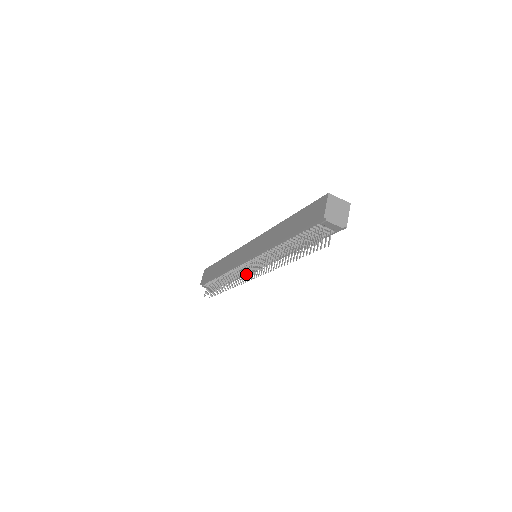
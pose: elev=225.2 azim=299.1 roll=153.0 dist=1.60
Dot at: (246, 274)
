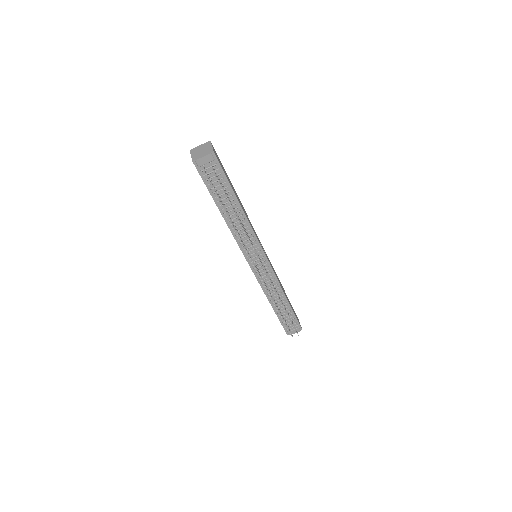
Dot at: (258, 272)
